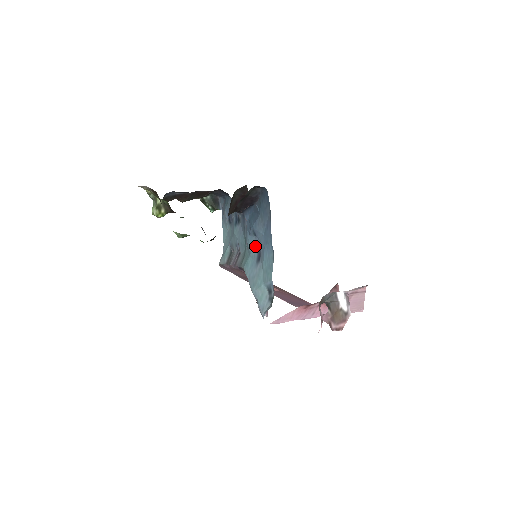
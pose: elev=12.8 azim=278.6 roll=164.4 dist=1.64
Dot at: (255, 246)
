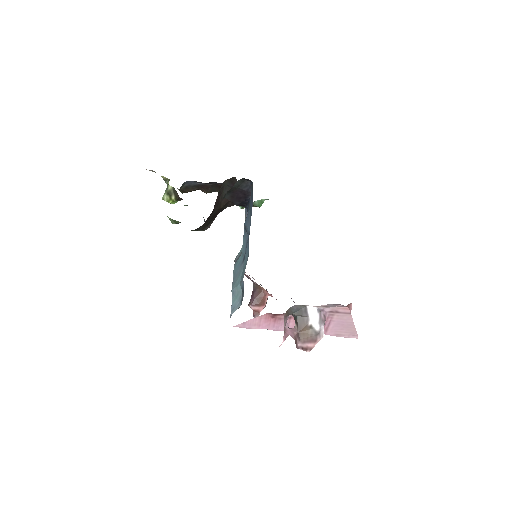
Dot at: (245, 243)
